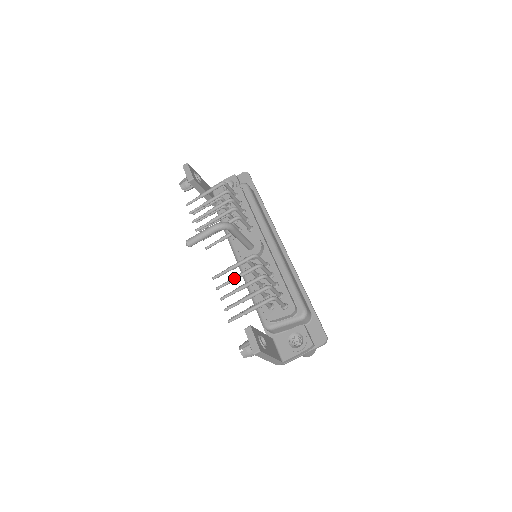
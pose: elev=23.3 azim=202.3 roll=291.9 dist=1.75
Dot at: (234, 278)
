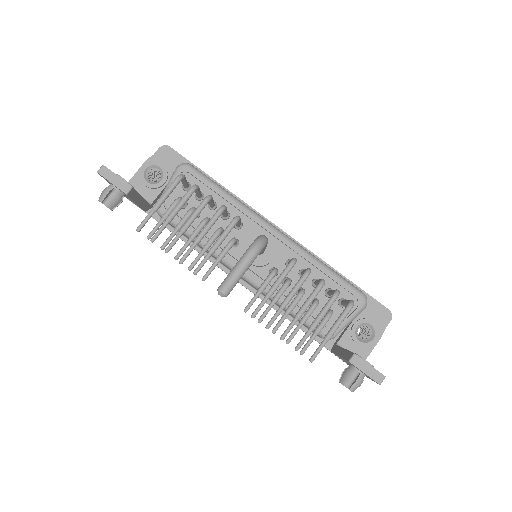
Dot at: (285, 304)
